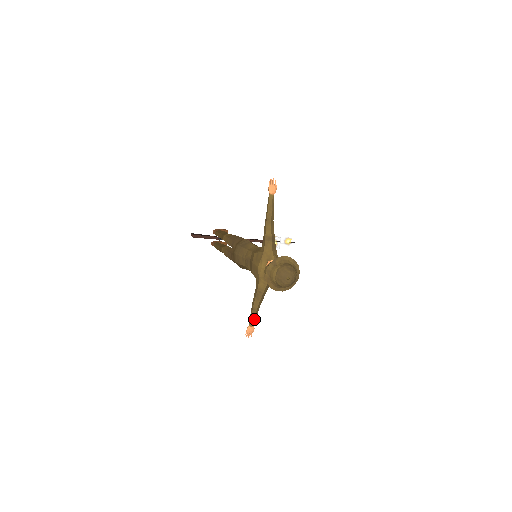
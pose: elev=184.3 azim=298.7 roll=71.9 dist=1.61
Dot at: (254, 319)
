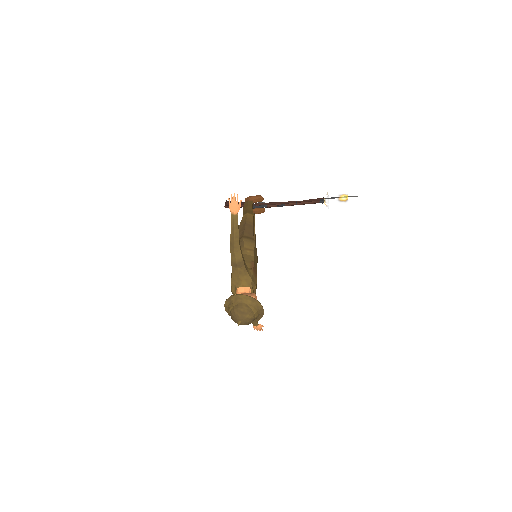
Dot at: (254, 323)
